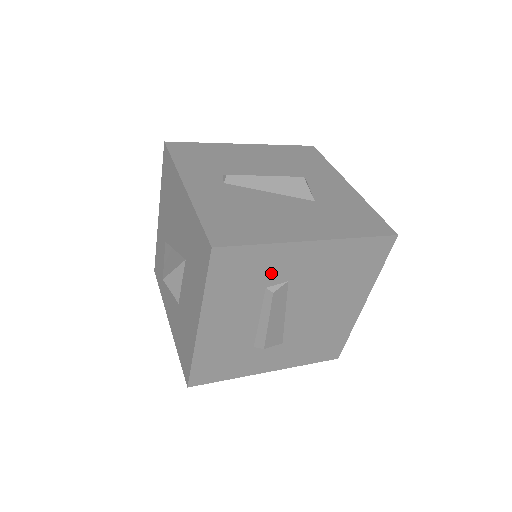
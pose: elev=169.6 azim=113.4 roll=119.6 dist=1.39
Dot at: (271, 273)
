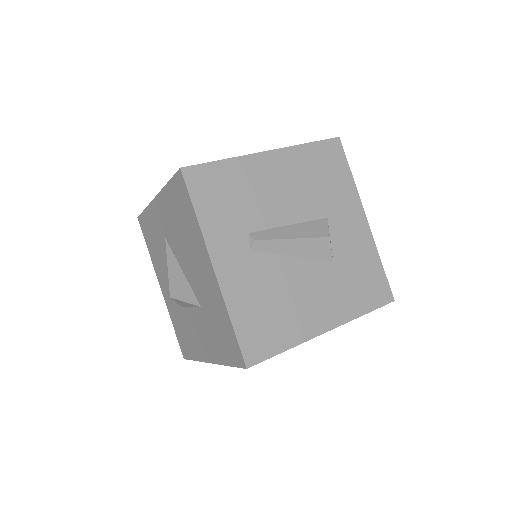
Dot at: occluded
